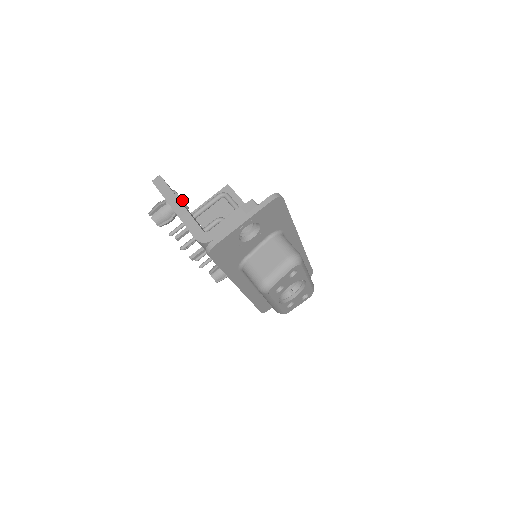
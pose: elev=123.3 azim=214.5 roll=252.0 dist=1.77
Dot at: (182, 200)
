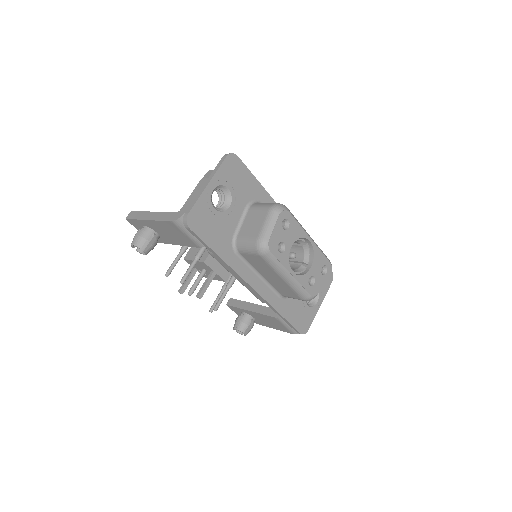
Dot at: occluded
